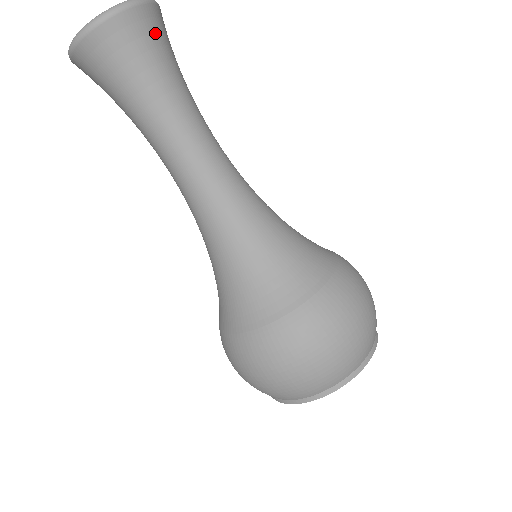
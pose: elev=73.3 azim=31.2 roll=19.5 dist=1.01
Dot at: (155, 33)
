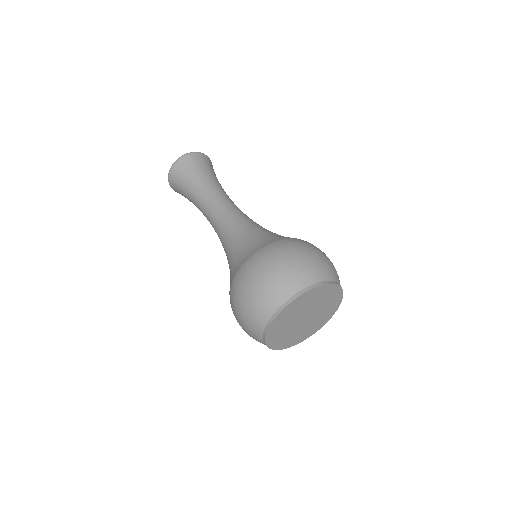
Dot at: (210, 165)
